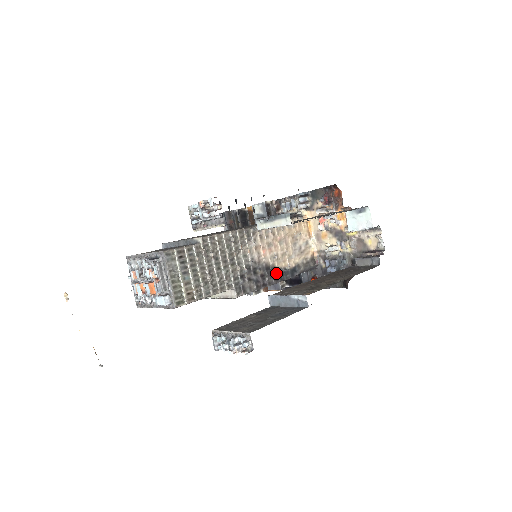
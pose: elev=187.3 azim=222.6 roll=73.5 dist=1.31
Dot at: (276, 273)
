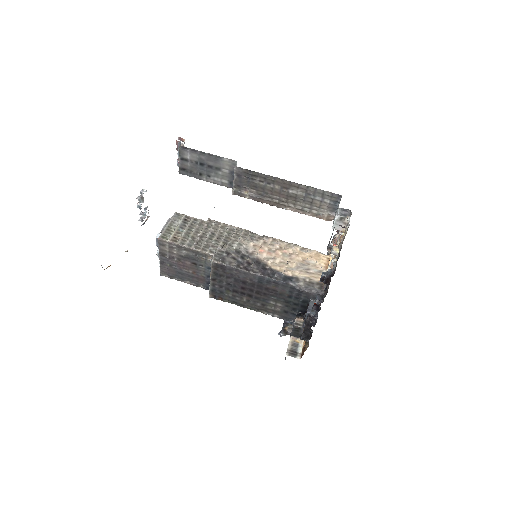
Dot at: (265, 269)
